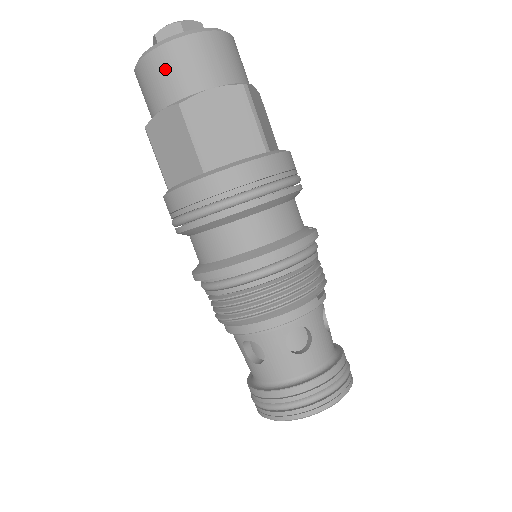
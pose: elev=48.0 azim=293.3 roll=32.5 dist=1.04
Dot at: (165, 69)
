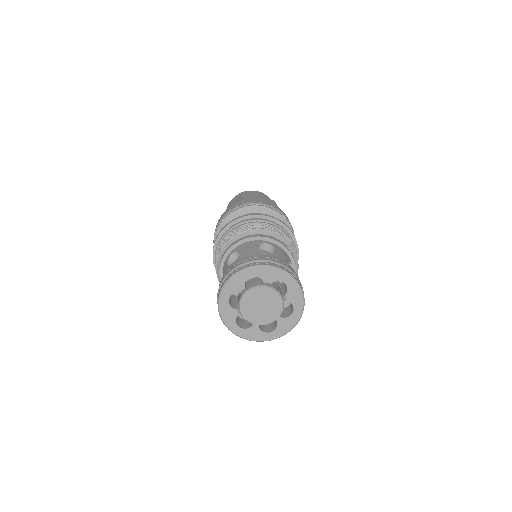
Dot at: occluded
